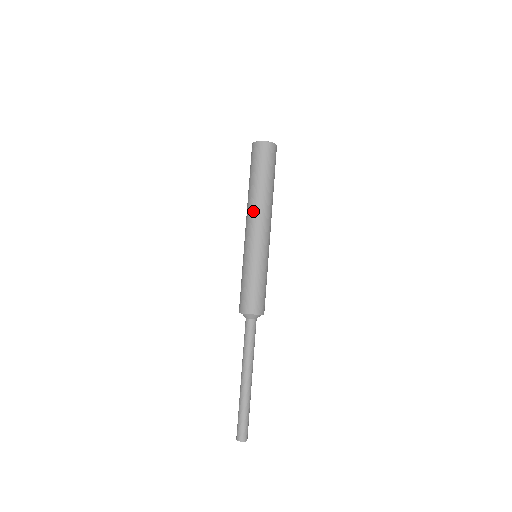
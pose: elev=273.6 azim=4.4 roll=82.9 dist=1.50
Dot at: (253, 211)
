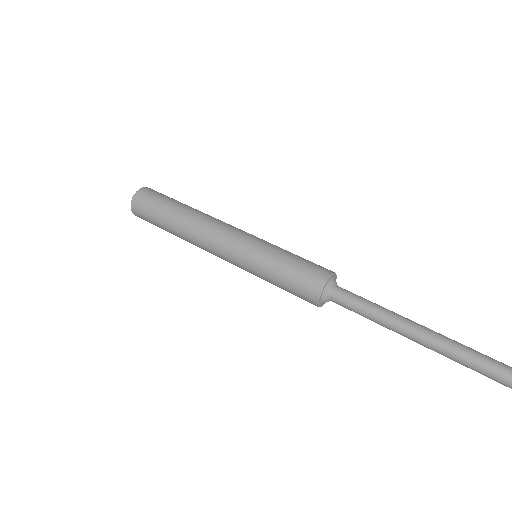
Dot at: (199, 235)
